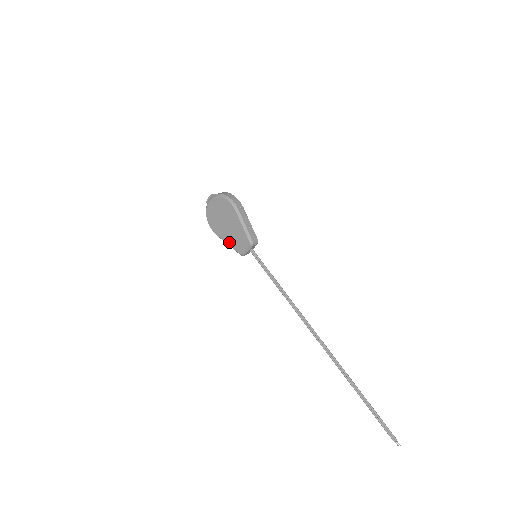
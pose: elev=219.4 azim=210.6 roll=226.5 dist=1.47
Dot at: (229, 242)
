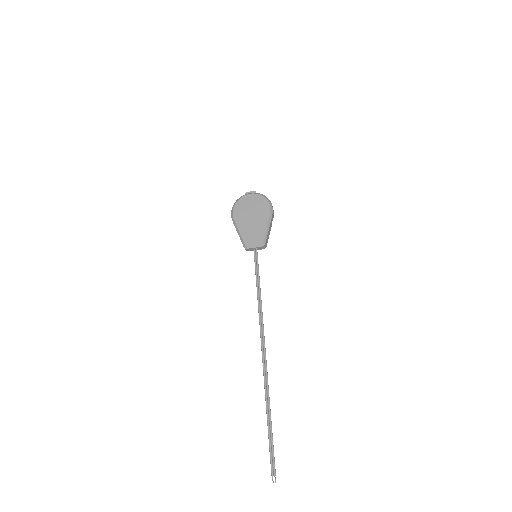
Dot at: (242, 231)
